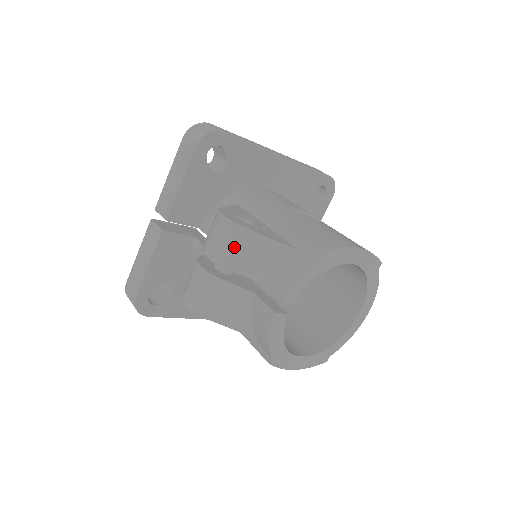
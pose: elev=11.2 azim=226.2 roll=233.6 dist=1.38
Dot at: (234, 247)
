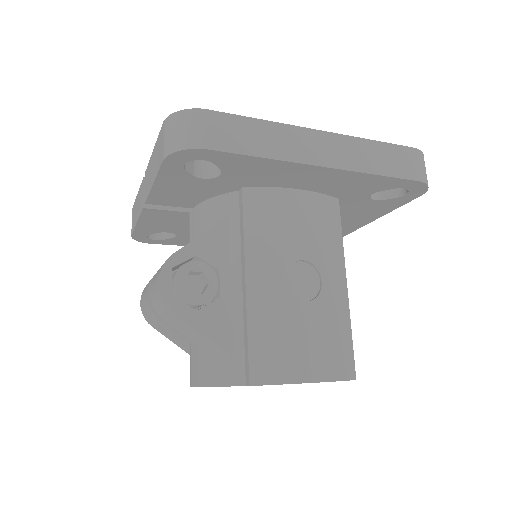
Dot at: (166, 314)
